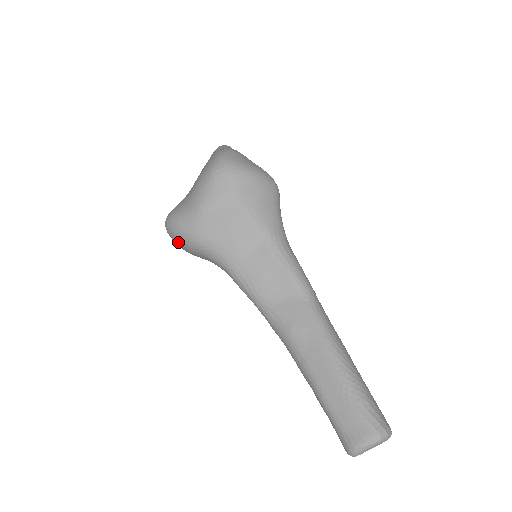
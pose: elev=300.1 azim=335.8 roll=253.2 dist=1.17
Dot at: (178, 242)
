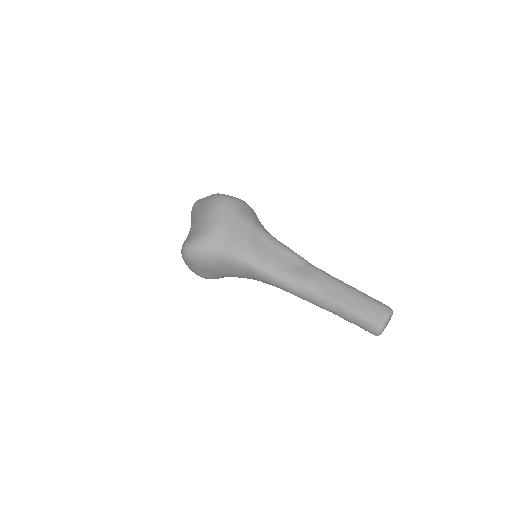
Dot at: (203, 257)
